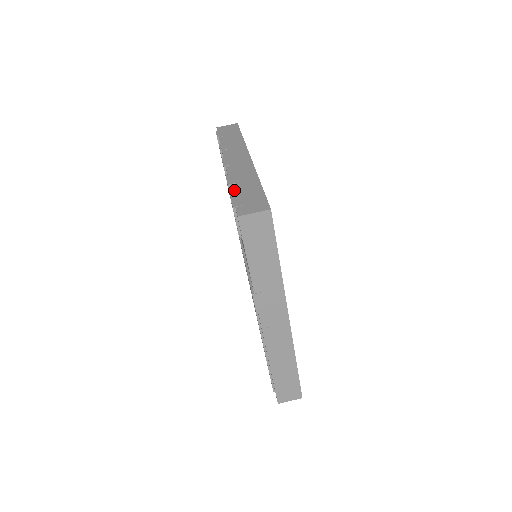
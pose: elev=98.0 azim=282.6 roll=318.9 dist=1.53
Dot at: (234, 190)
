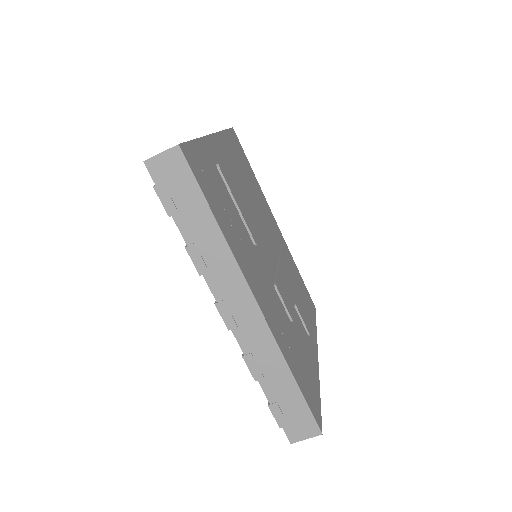
Dot at: (268, 394)
